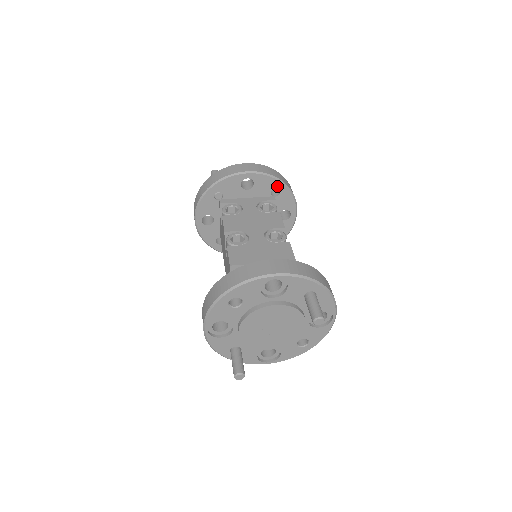
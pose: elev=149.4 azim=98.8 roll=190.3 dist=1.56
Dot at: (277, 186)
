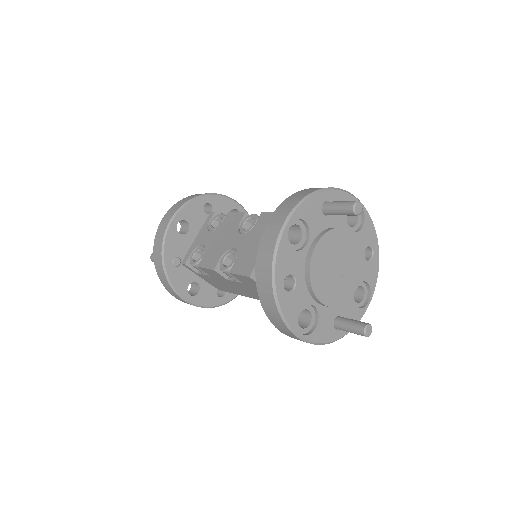
Dot at: (203, 203)
